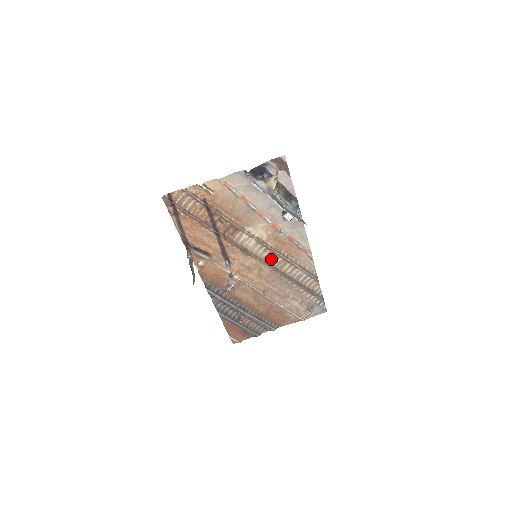
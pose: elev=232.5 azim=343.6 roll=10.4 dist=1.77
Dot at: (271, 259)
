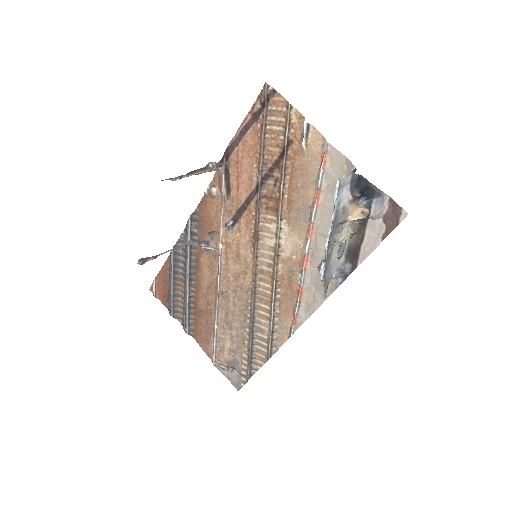
Dot at: (264, 280)
